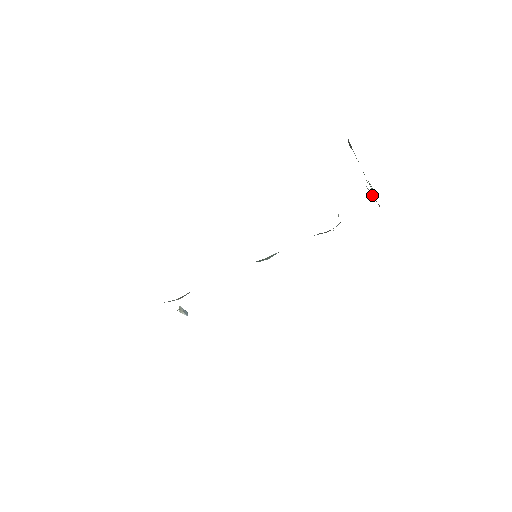
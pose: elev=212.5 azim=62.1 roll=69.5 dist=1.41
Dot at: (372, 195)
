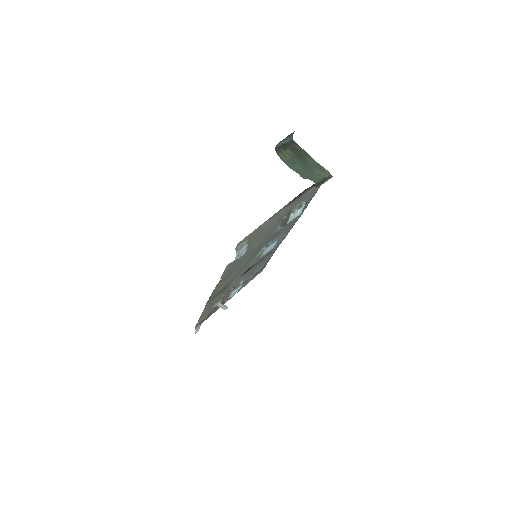
Dot at: (320, 181)
